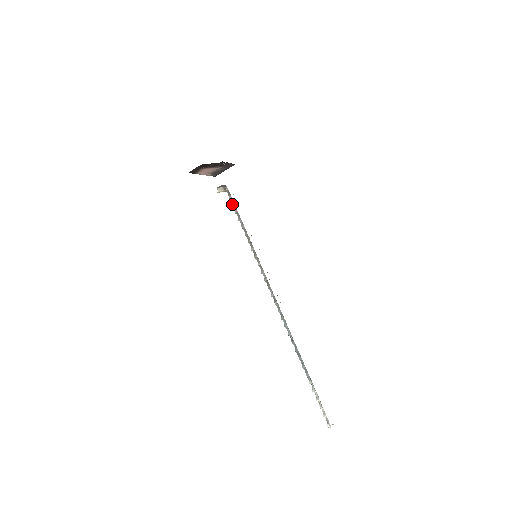
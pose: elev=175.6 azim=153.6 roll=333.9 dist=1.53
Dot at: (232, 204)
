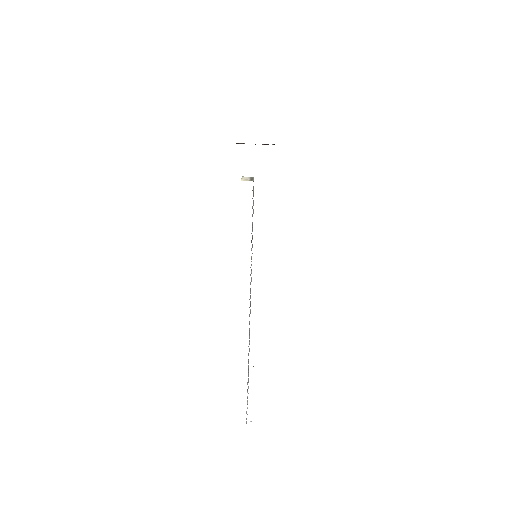
Dot at: occluded
